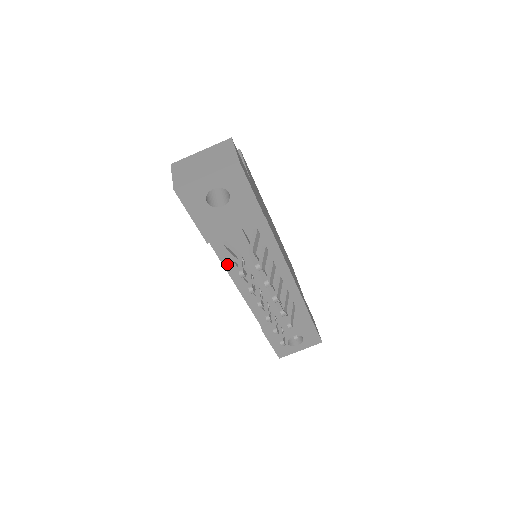
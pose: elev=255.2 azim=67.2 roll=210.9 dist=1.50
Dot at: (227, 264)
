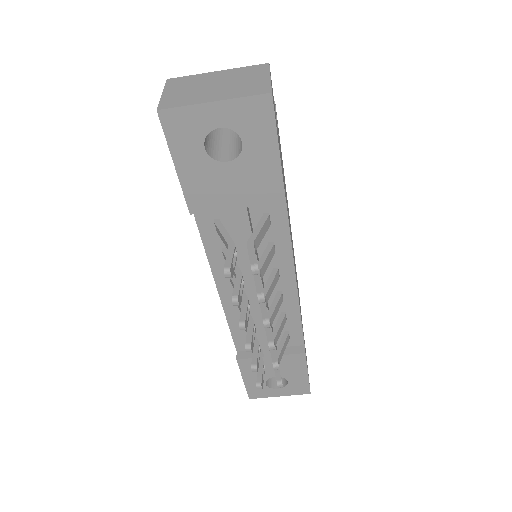
Dot at: (212, 254)
